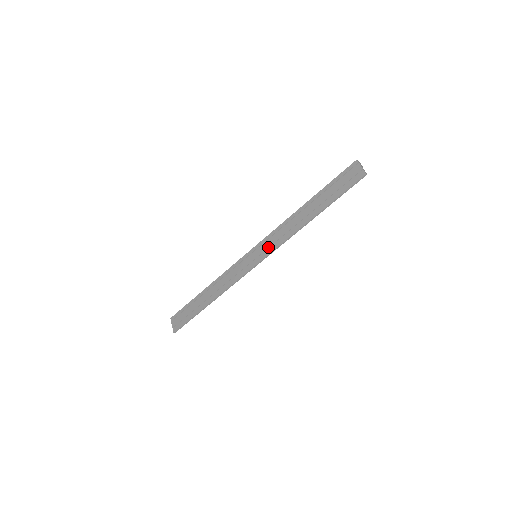
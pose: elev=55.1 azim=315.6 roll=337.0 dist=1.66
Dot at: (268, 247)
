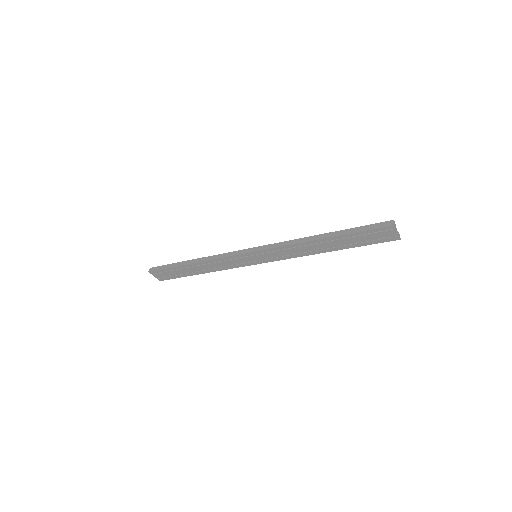
Dot at: (273, 257)
